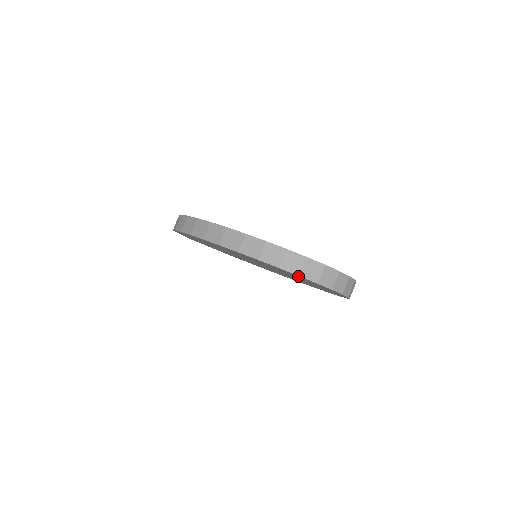
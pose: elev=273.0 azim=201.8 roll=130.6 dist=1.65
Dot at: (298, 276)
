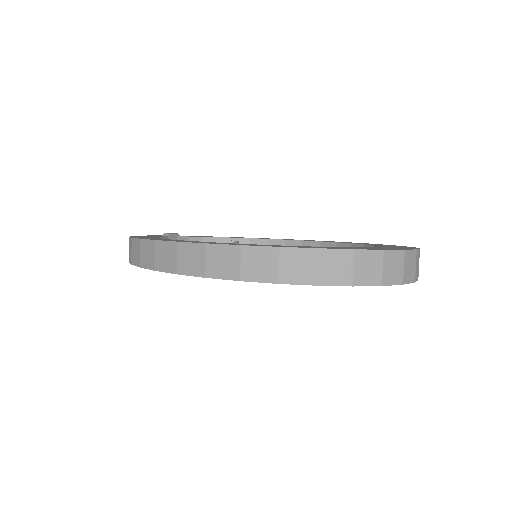
Dot at: occluded
